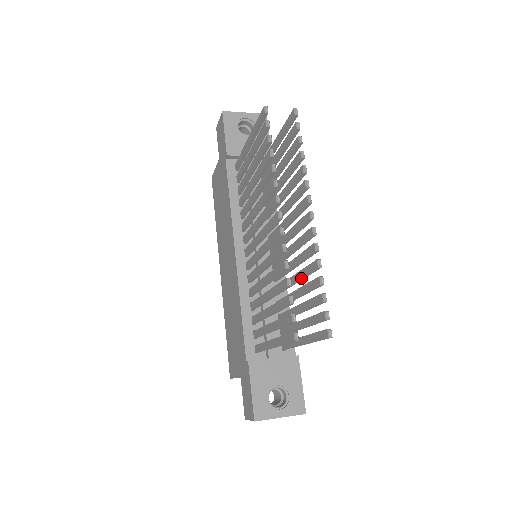
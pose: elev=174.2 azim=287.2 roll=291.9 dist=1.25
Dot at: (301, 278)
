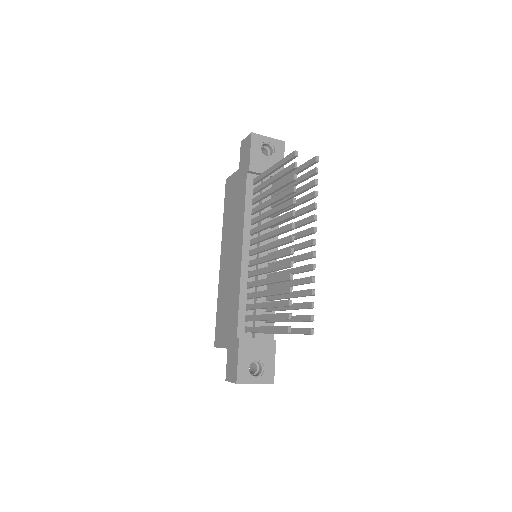
Dot at: (295, 285)
